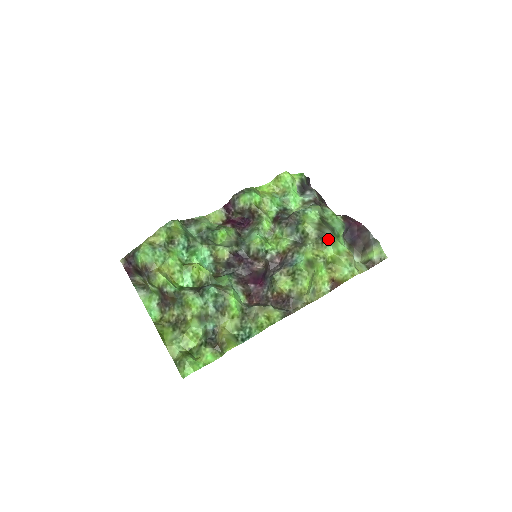
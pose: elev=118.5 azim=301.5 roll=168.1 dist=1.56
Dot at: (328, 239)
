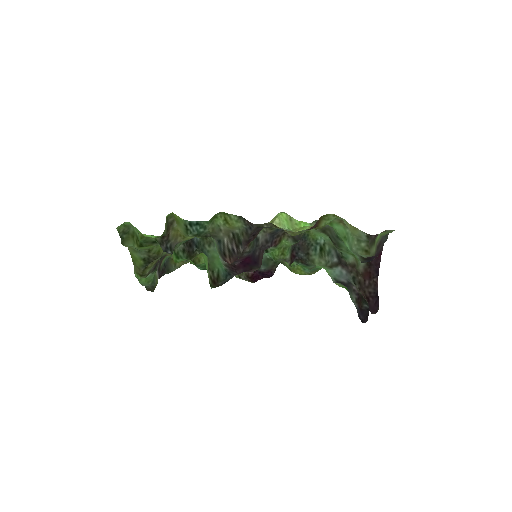
Dot at: occluded
